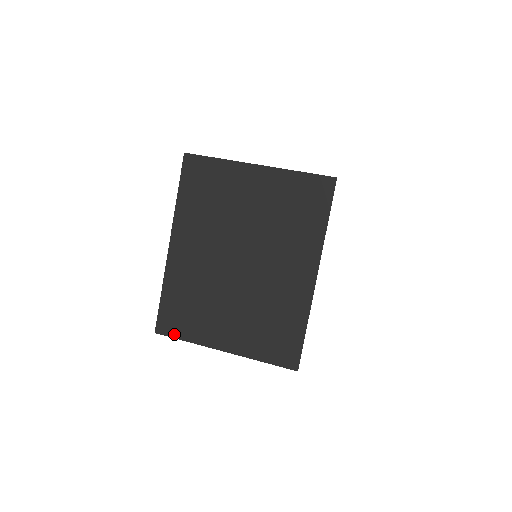
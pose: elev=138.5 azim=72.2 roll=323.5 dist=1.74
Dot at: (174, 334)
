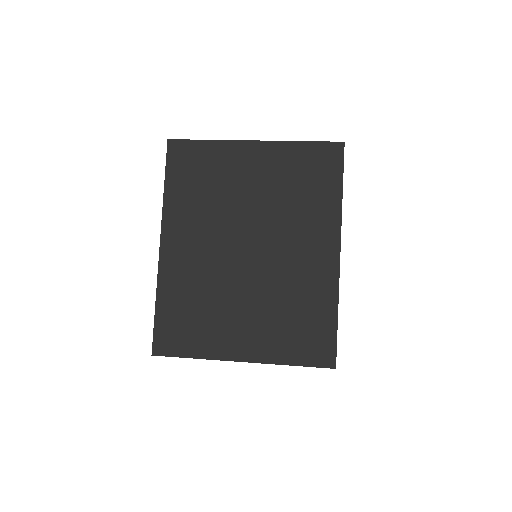
Dot at: (177, 352)
